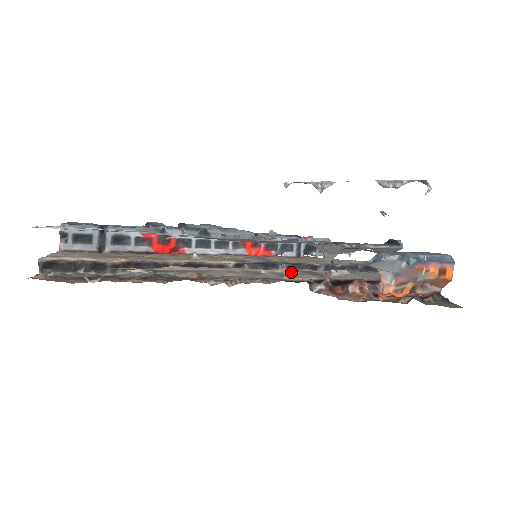
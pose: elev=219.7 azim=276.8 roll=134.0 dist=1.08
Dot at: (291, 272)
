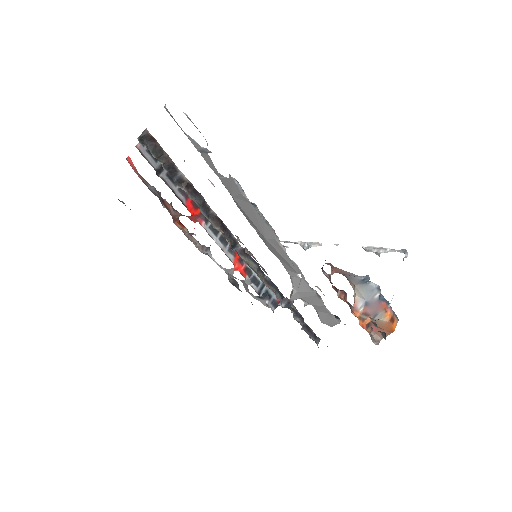
Dot at: occluded
